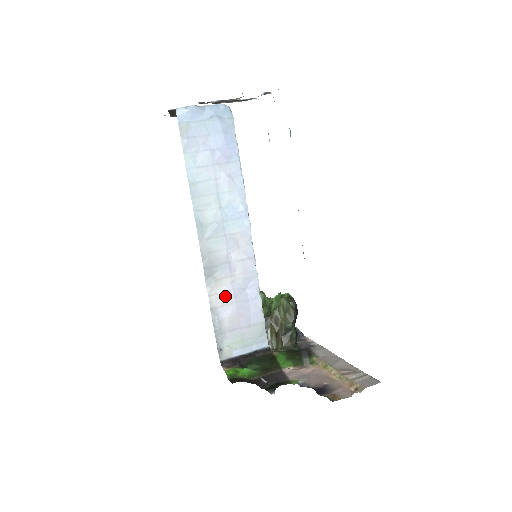
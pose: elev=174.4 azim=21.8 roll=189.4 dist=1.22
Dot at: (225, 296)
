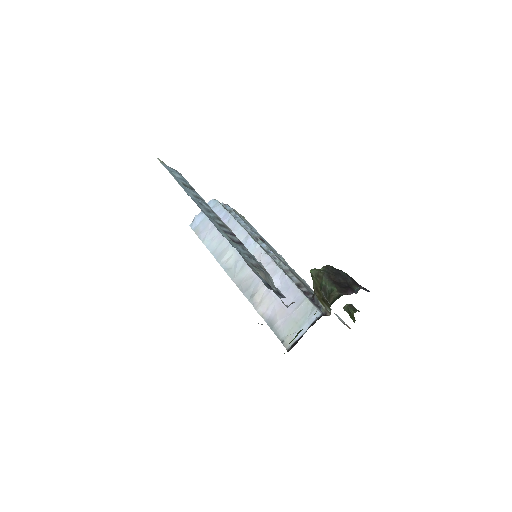
Dot at: (266, 301)
